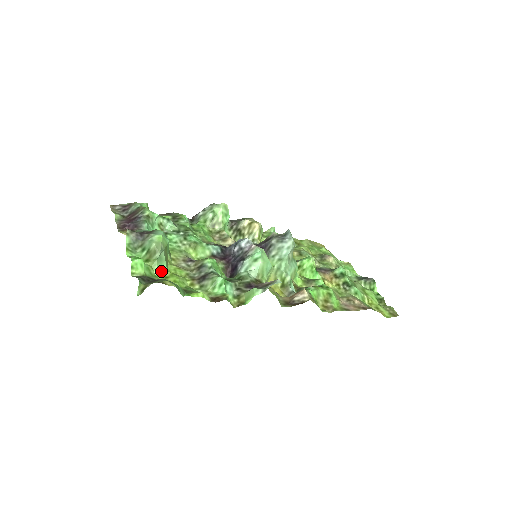
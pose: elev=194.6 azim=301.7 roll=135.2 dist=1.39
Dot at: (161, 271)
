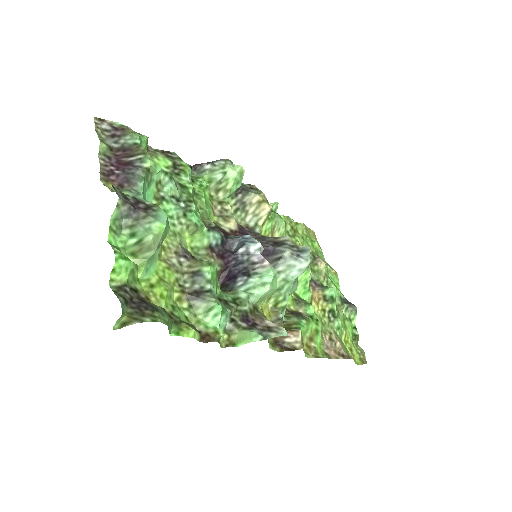
Dot at: (147, 273)
